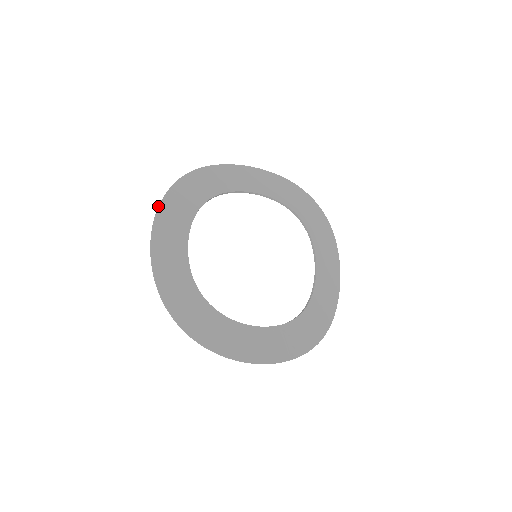
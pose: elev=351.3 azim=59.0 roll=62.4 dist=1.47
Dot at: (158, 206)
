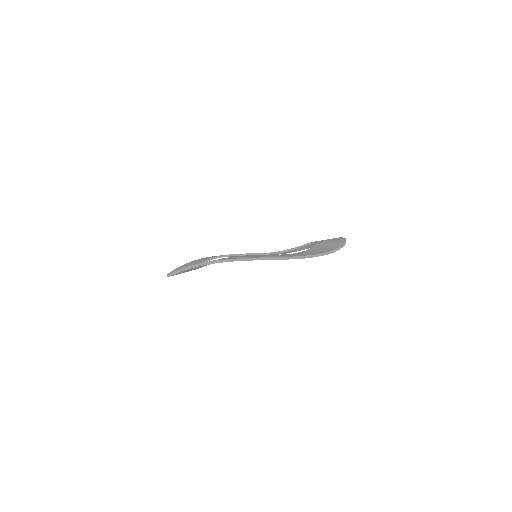
Dot at: occluded
